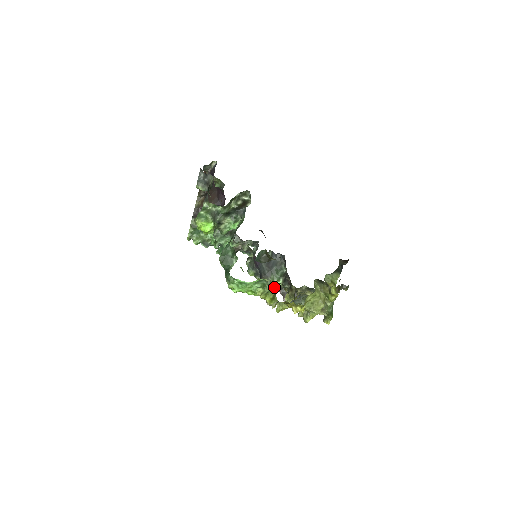
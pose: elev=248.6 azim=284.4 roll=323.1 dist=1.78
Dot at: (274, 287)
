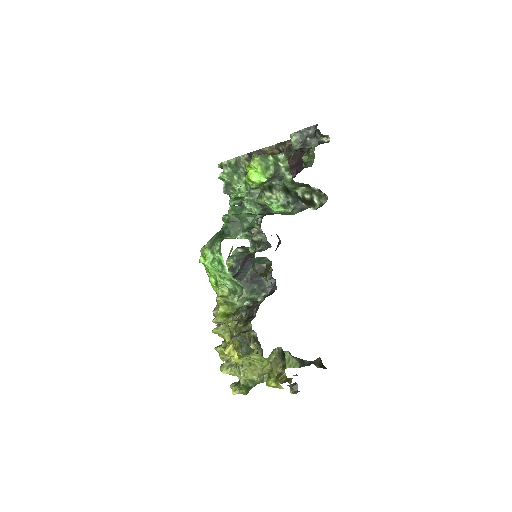
Dot at: occluded
